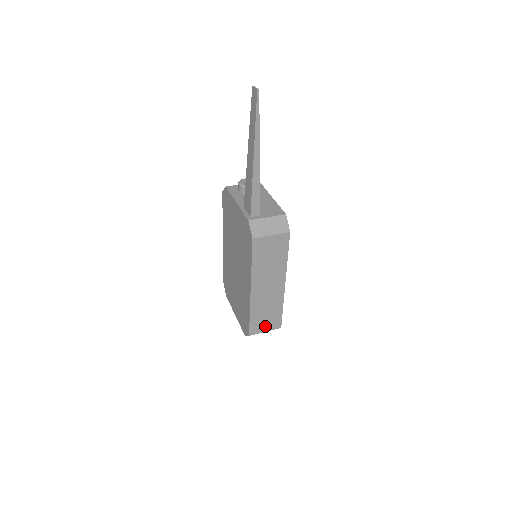
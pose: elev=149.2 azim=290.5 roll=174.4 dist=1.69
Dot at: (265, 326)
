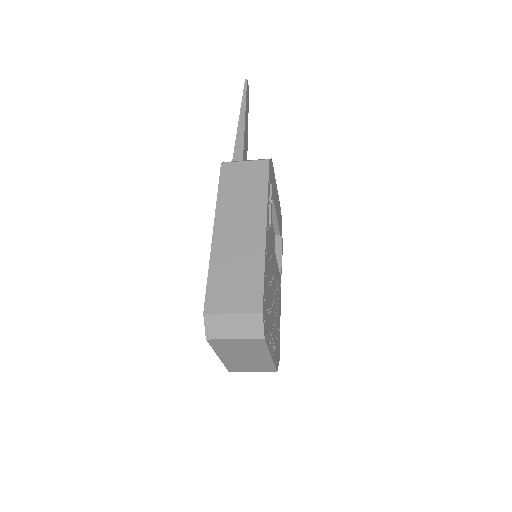
Dot at: (233, 301)
